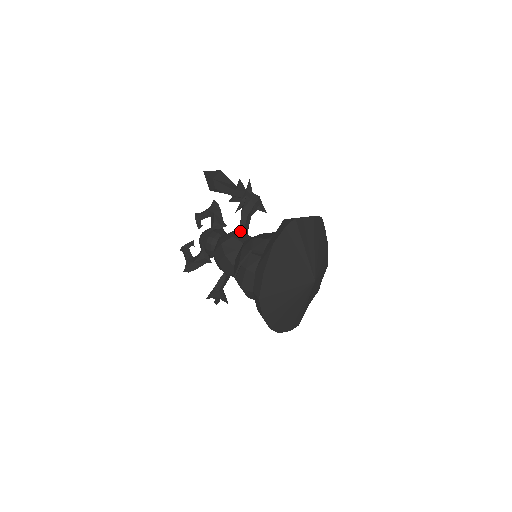
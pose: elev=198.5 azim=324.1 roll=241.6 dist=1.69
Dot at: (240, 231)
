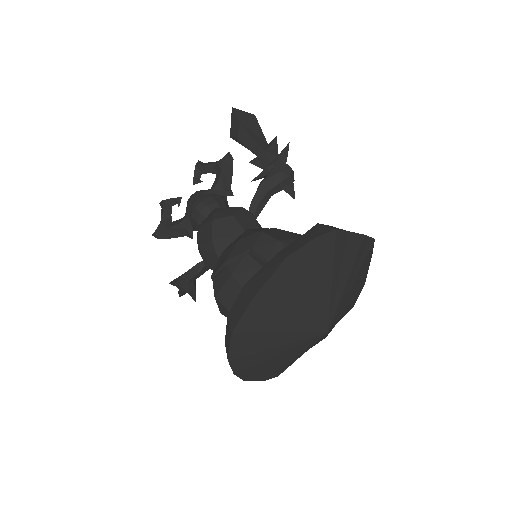
Dot at: (247, 211)
